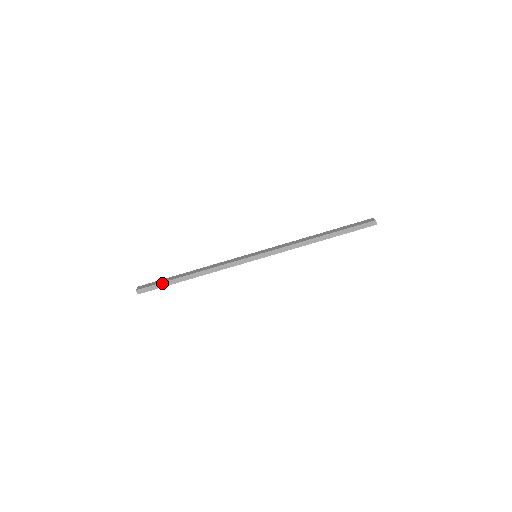
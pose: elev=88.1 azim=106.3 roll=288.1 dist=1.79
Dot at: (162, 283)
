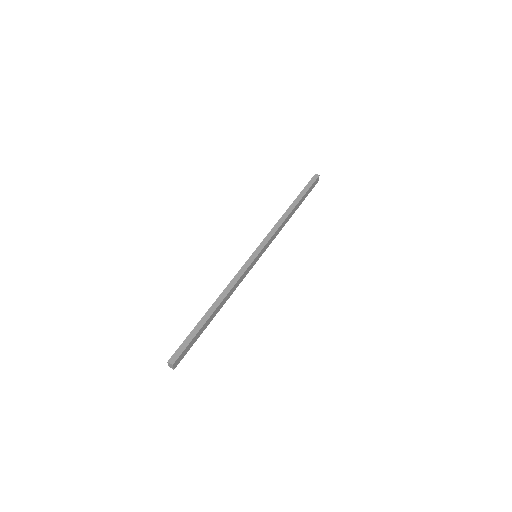
Dot at: (189, 335)
